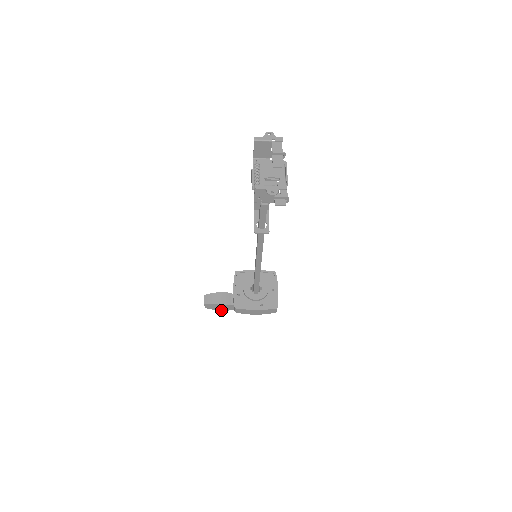
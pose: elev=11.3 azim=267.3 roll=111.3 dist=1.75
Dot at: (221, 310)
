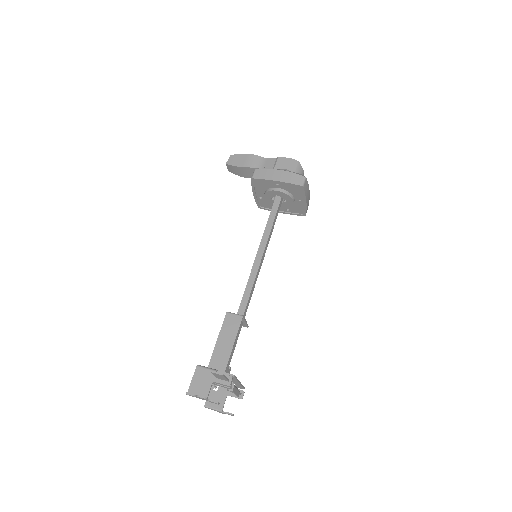
Dot at: occluded
